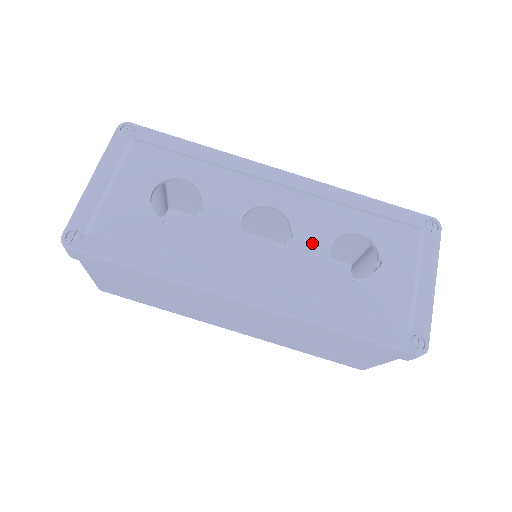
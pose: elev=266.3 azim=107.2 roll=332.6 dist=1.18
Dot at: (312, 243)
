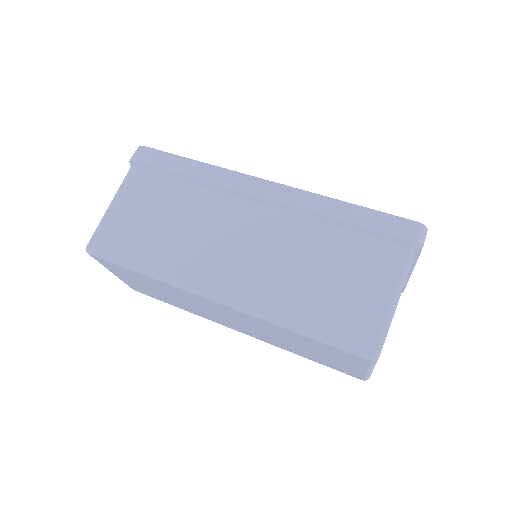
Dot at: occluded
